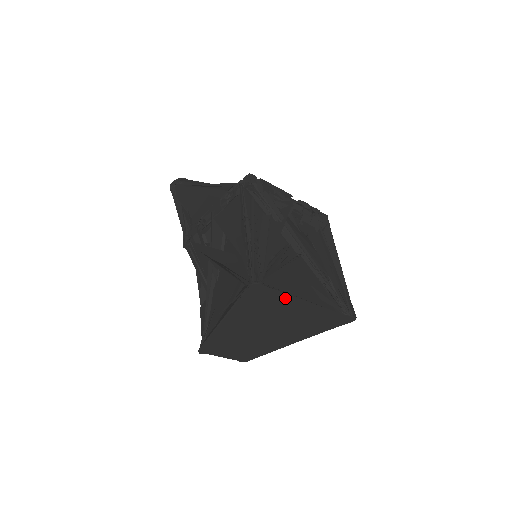
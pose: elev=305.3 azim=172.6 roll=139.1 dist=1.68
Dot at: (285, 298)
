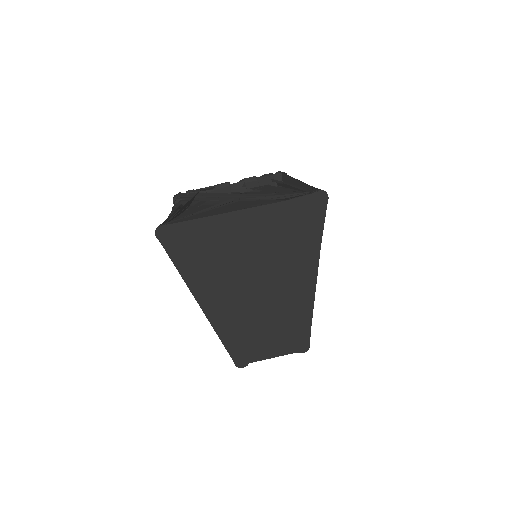
Dot at: (208, 224)
